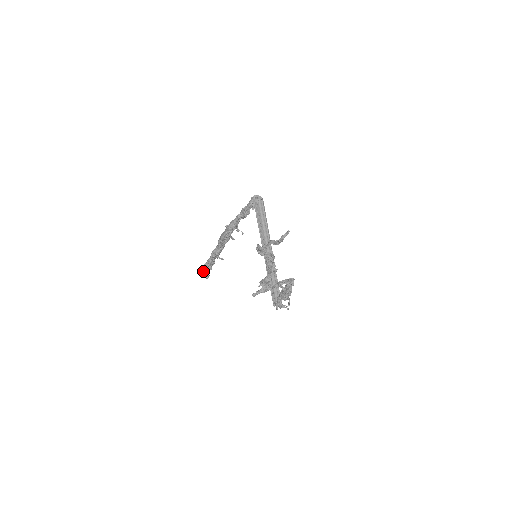
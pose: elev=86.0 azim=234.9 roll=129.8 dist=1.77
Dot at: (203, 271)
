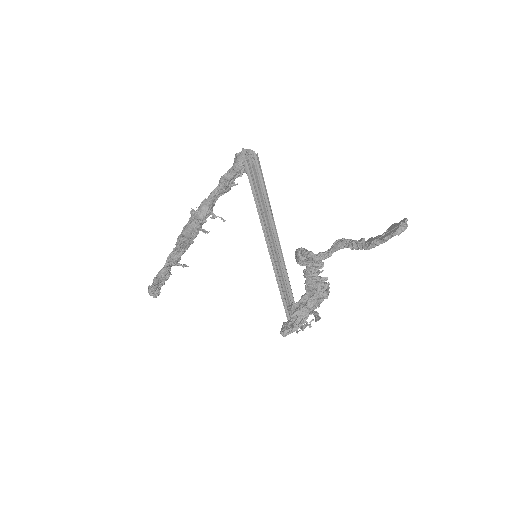
Dot at: (151, 289)
